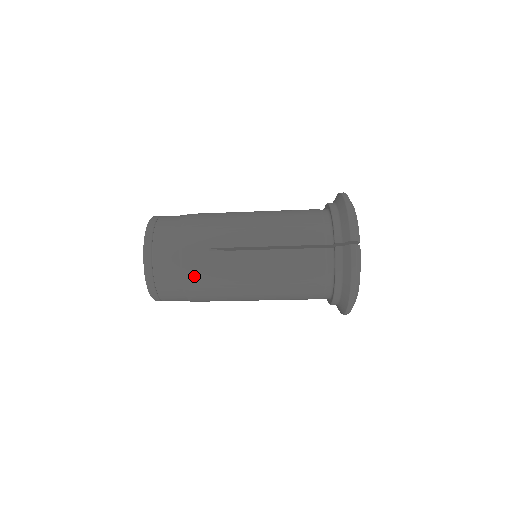
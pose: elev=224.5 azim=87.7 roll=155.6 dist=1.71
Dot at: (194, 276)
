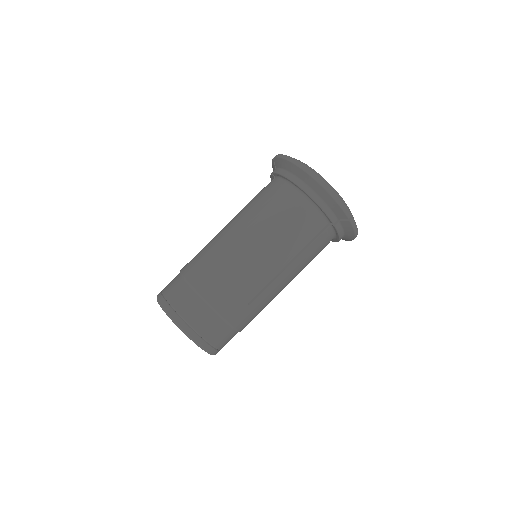
Dot at: (193, 270)
